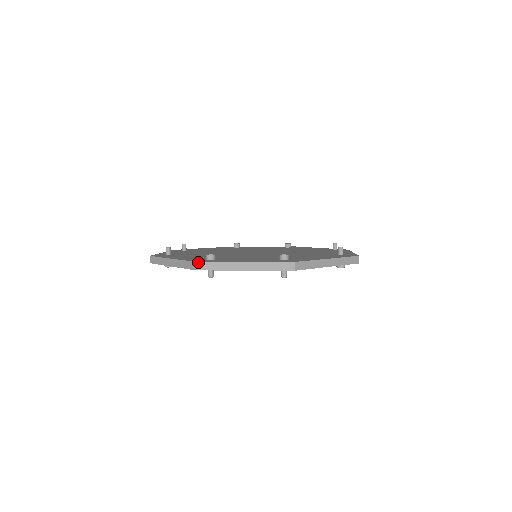
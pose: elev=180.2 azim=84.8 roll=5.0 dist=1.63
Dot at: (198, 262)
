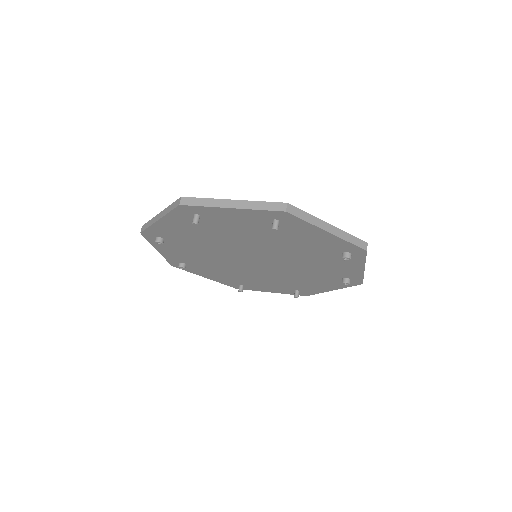
Dot at: (183, 197)
